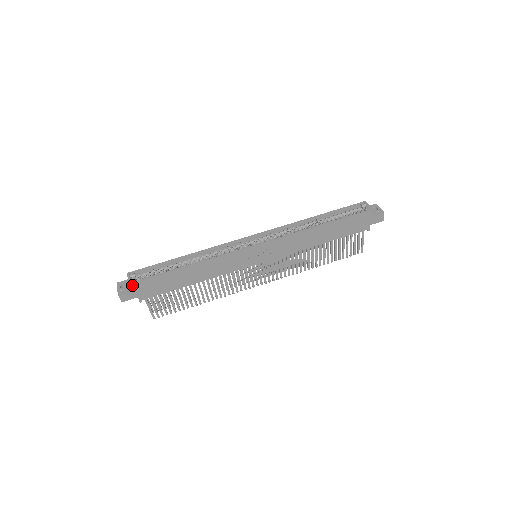
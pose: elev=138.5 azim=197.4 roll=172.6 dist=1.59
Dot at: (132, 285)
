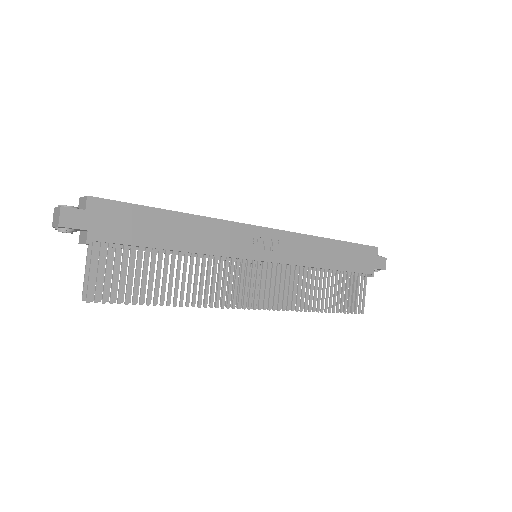
Dot at: (91, 200)
